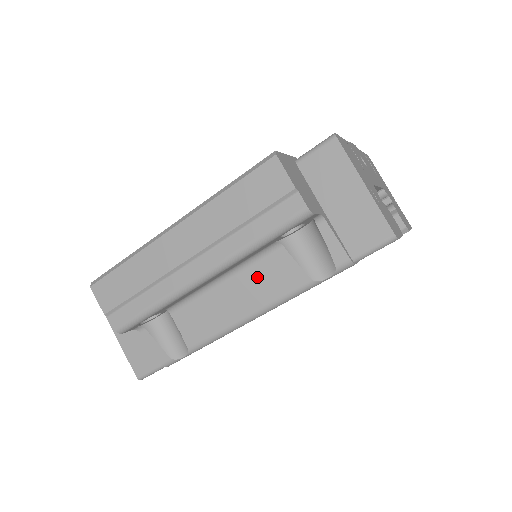
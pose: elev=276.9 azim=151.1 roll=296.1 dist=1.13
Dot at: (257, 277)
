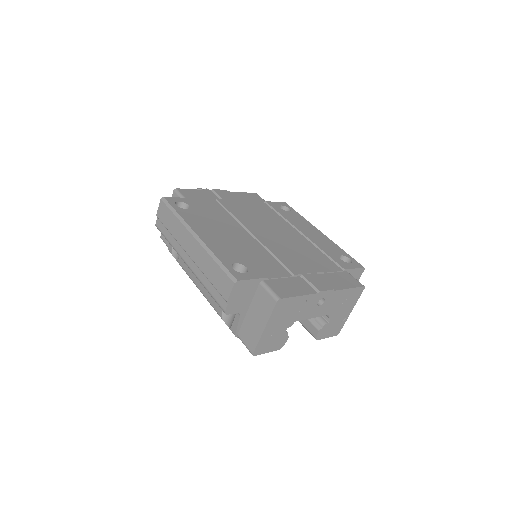
Dot at: occluded
